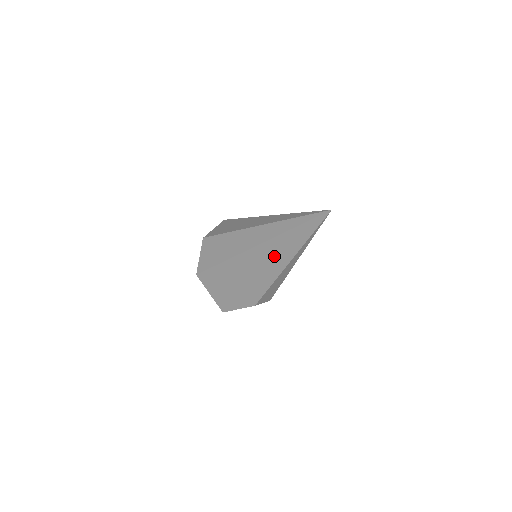
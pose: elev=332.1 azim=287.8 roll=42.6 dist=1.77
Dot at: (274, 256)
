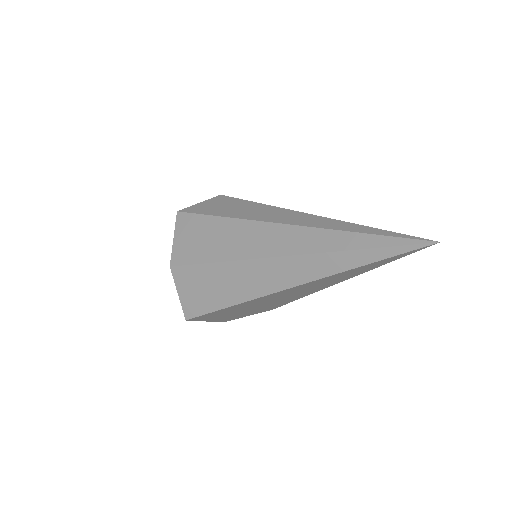
Dot at: (317, 286)
